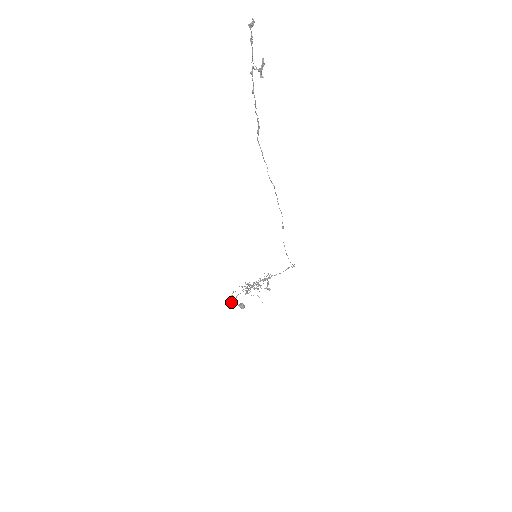
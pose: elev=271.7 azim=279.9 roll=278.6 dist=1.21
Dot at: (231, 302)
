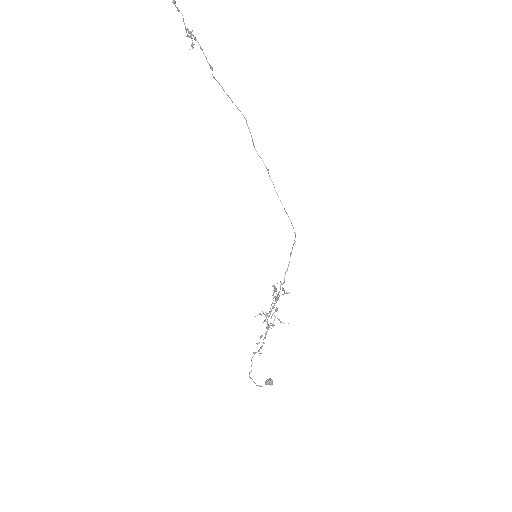
Dot at: occluded
